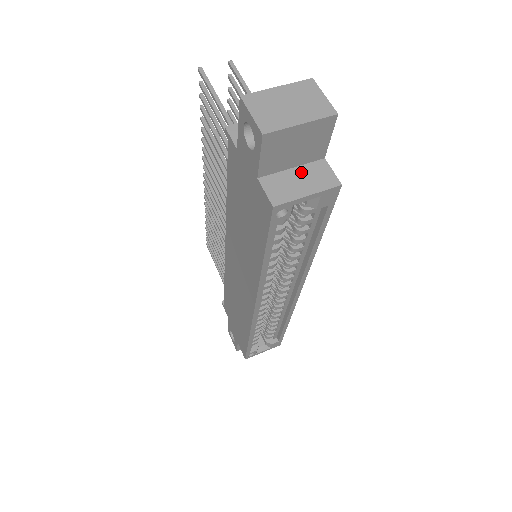
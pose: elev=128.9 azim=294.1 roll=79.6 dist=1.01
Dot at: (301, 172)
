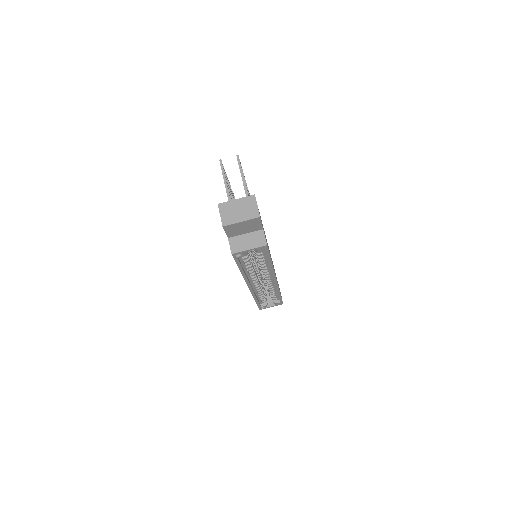
Dot at: (249, 236)
